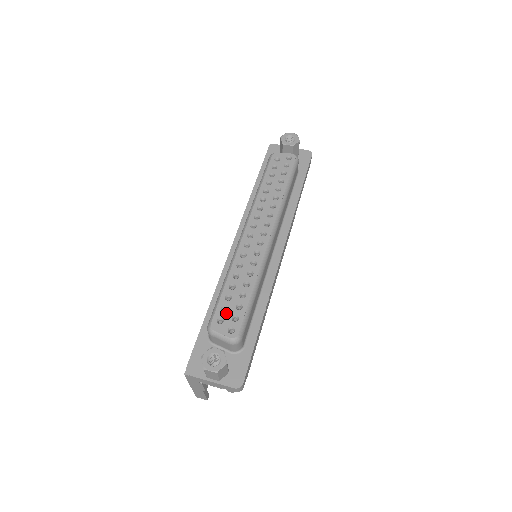
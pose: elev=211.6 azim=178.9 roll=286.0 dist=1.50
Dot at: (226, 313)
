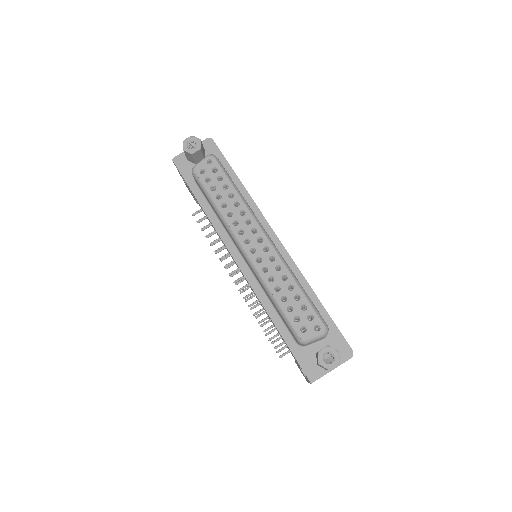
Dot at: (301, 321)
